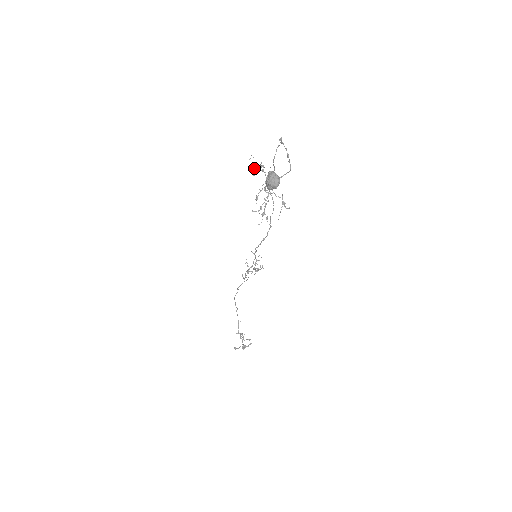
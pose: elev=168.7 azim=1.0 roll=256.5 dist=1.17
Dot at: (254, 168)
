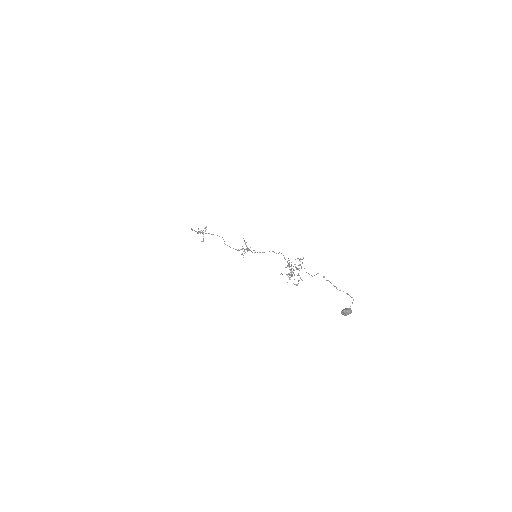
Dot at: occluded
